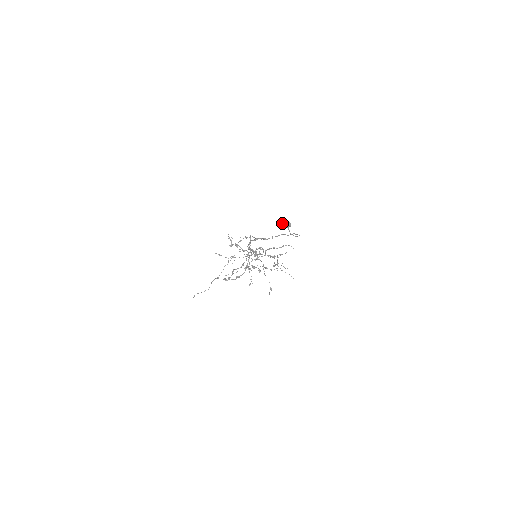
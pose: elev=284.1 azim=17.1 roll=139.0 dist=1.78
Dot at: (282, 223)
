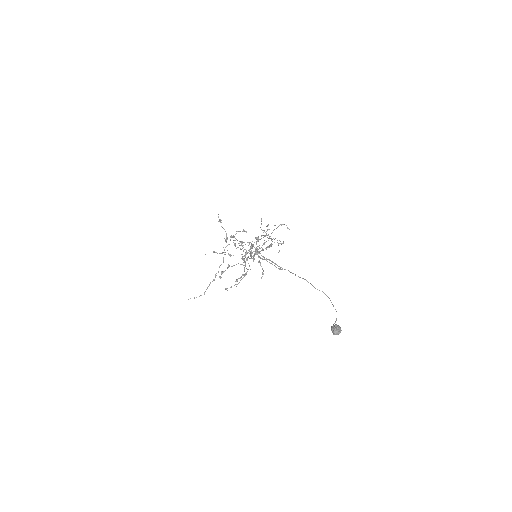
Dot at: (334, 334)
